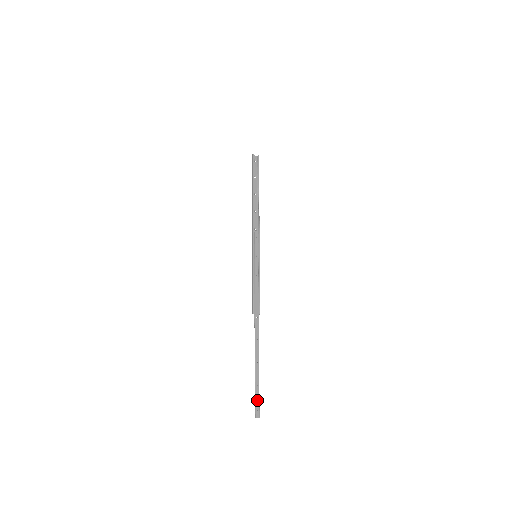
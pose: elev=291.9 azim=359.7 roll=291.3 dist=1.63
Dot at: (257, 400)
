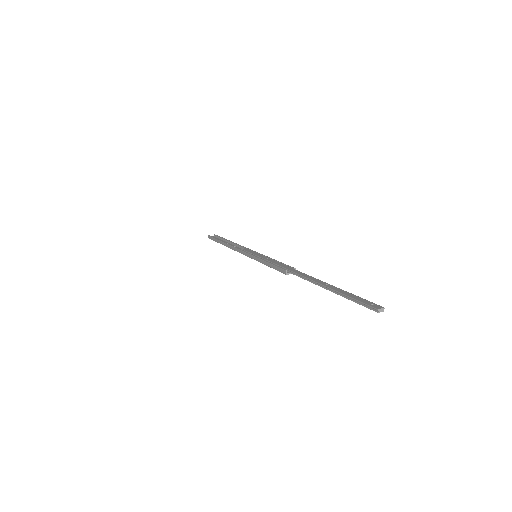
Dot at: (361, 300)
